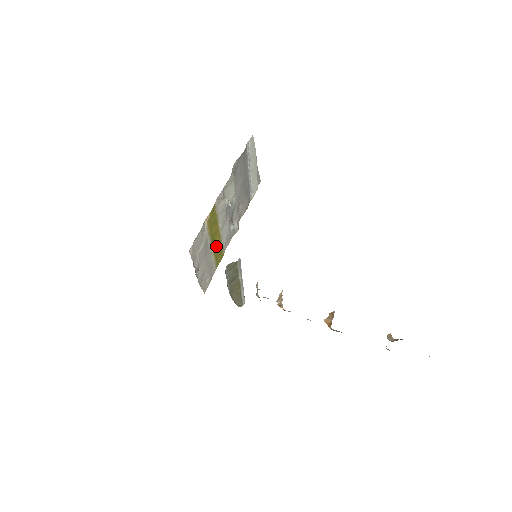
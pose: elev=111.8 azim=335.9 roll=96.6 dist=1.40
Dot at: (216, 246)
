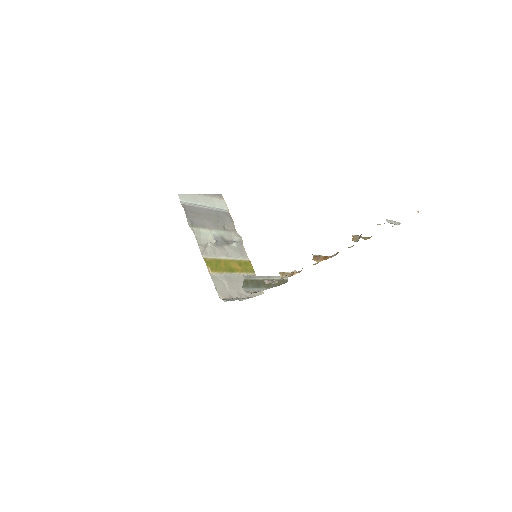
Dot at: (237, 267)
